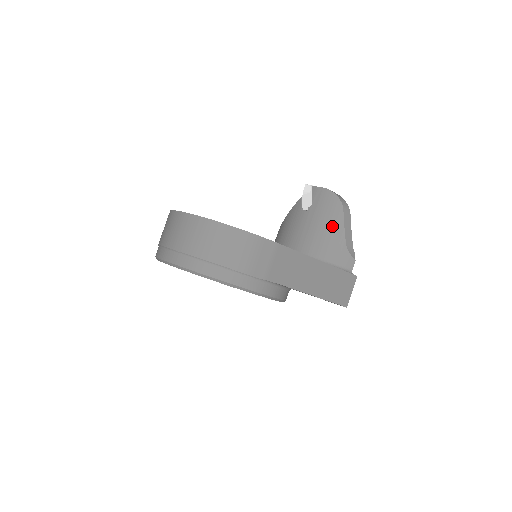
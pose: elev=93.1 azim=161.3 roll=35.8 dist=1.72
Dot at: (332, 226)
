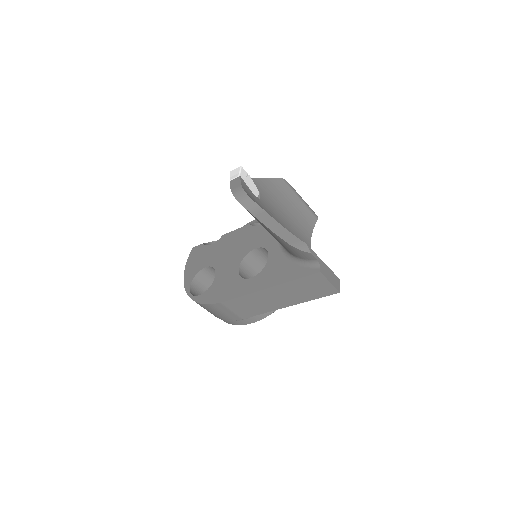
Dot at: (266, 229)
